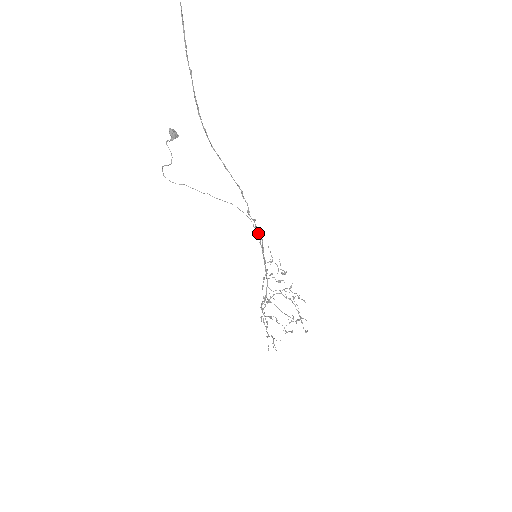
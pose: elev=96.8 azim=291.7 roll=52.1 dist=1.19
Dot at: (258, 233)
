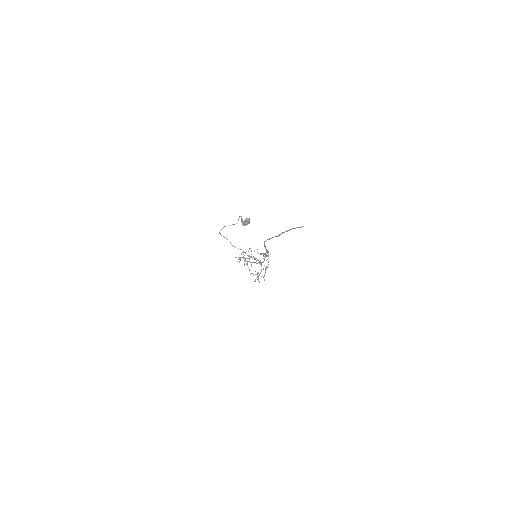
Dot at: occluded
